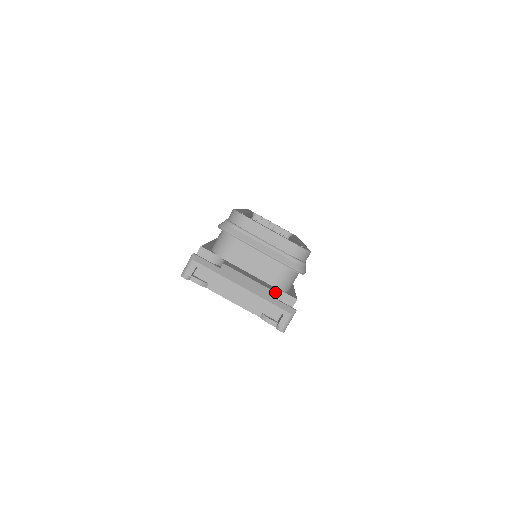
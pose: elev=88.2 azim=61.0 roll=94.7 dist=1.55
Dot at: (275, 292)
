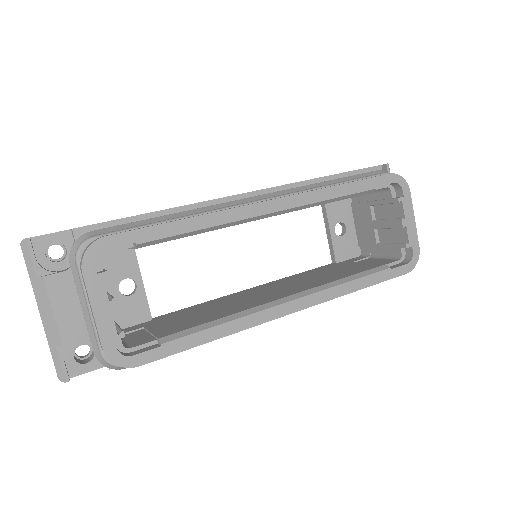
Dot at: occluded
